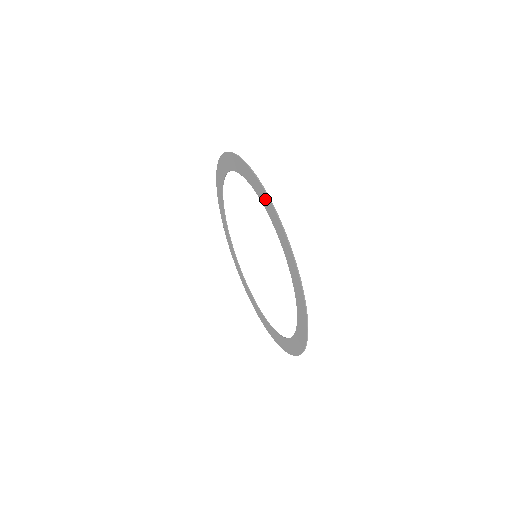
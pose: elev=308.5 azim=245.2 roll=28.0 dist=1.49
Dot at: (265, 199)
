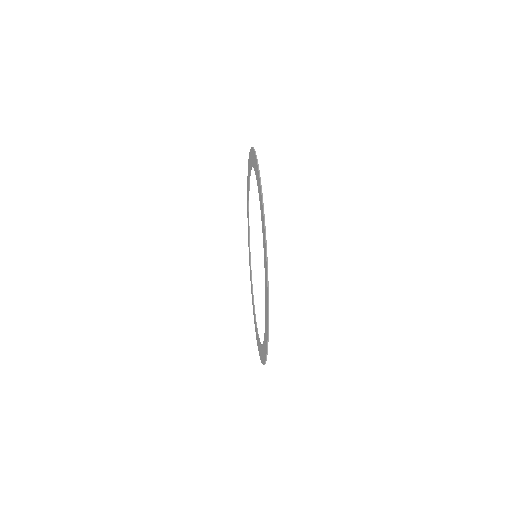
Dot at: (260, 193)
